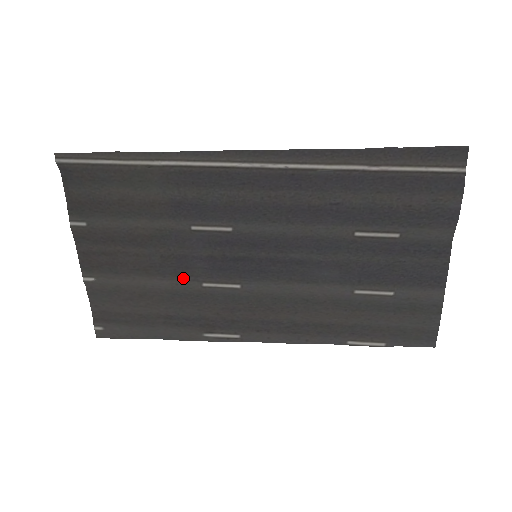
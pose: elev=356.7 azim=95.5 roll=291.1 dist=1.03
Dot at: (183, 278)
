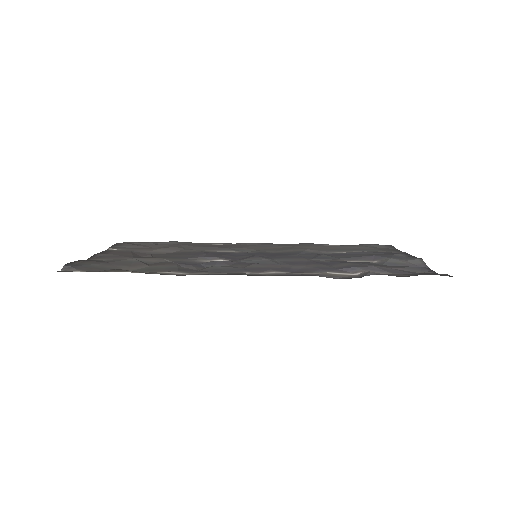
Dot at: (194, 252)
